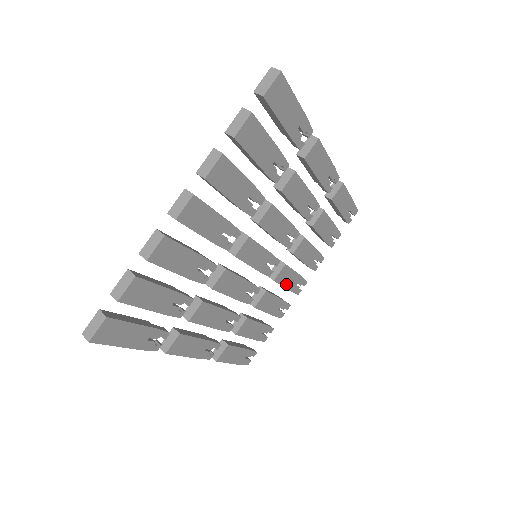
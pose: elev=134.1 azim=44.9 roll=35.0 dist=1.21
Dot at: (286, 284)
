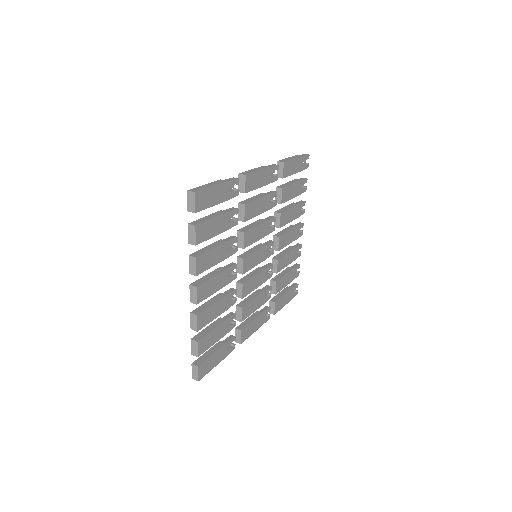
Dot at: (289, 242)
